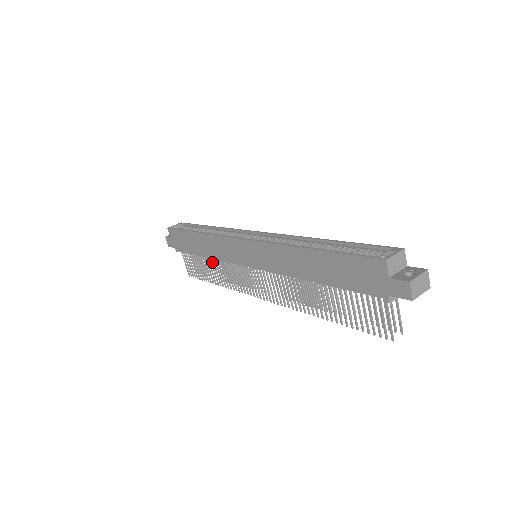
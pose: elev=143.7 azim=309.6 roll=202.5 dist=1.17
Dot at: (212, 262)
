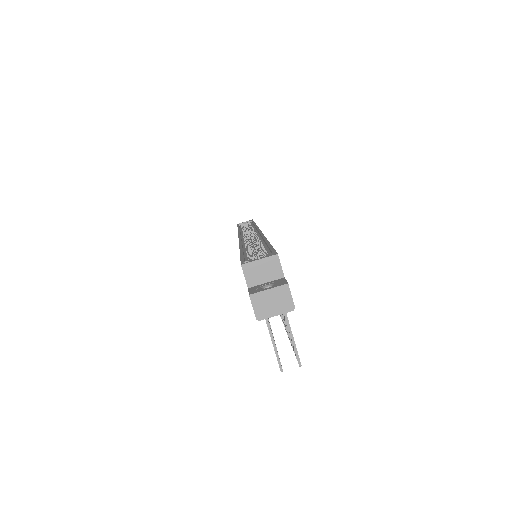
Dot at: occluded
